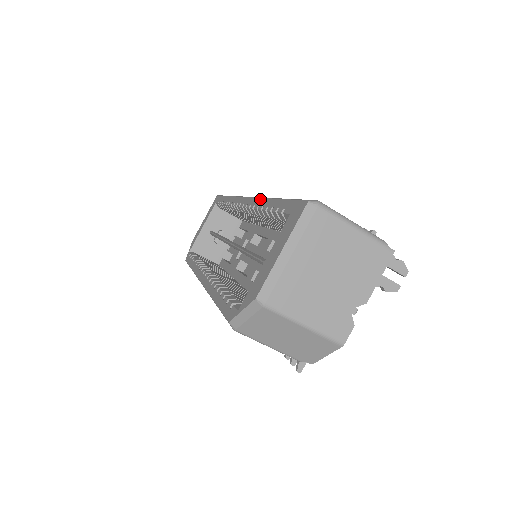
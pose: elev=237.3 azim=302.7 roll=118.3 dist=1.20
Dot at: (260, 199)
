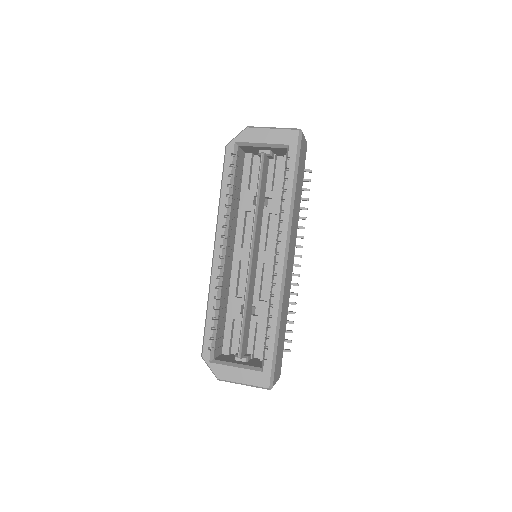
Dot at: (278, 303)
